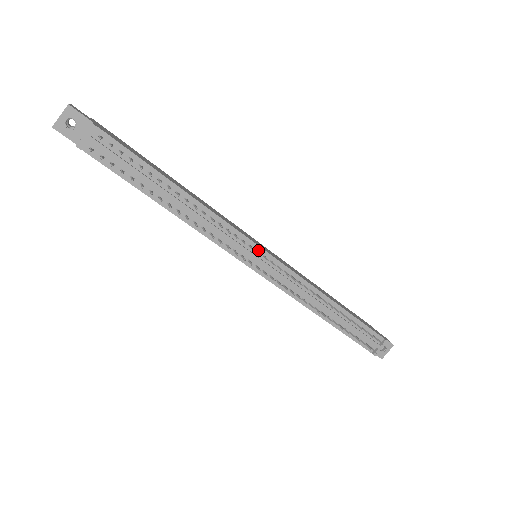
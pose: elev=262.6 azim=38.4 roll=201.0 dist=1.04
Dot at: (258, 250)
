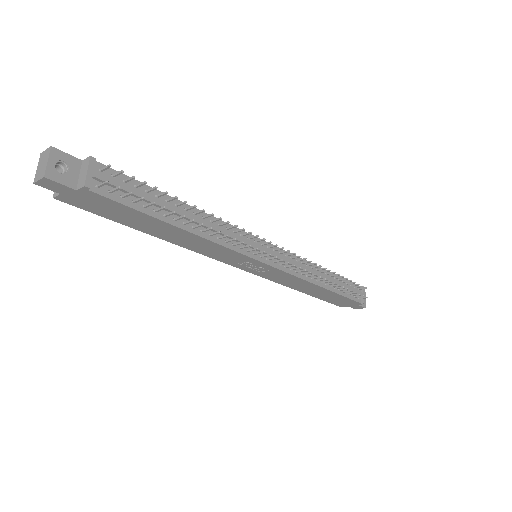
Dot at: (262, 243)
